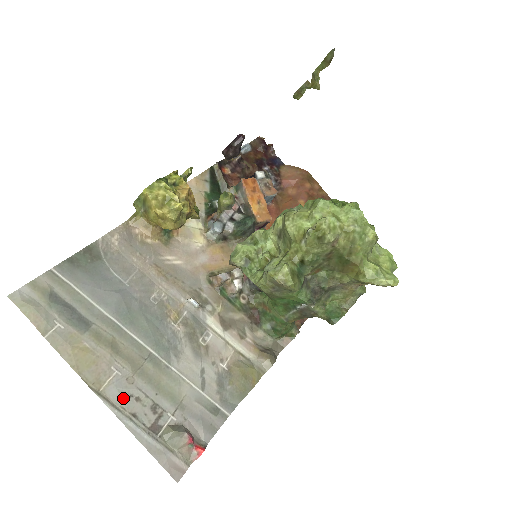
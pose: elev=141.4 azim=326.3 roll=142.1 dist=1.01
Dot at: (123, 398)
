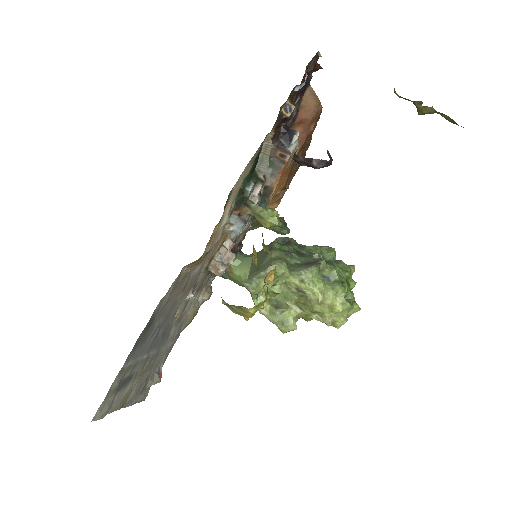
Dot at: (136, 393)
